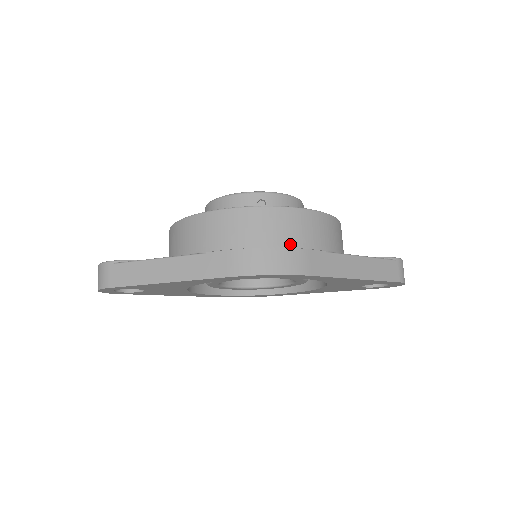
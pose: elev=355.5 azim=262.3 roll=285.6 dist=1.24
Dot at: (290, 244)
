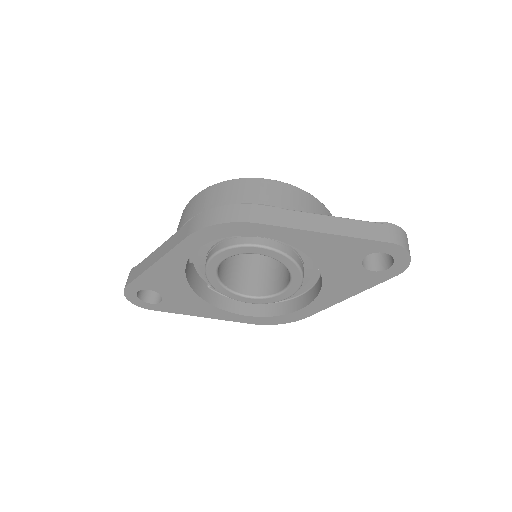
Dot at: (239, 201)
